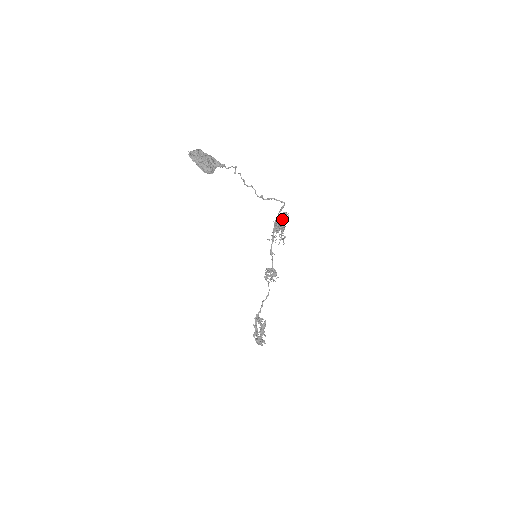
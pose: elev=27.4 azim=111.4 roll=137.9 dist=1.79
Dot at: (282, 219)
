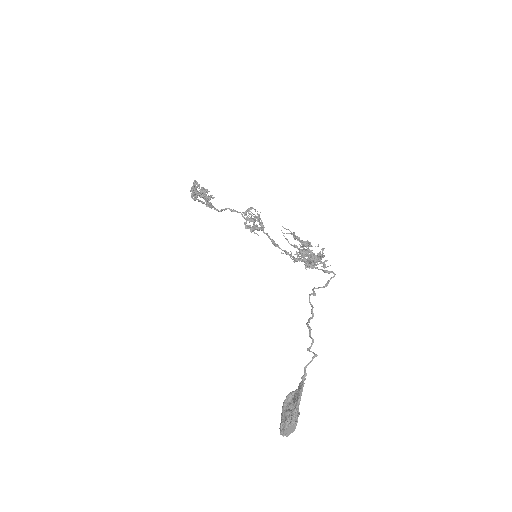
Dot at: occluded
